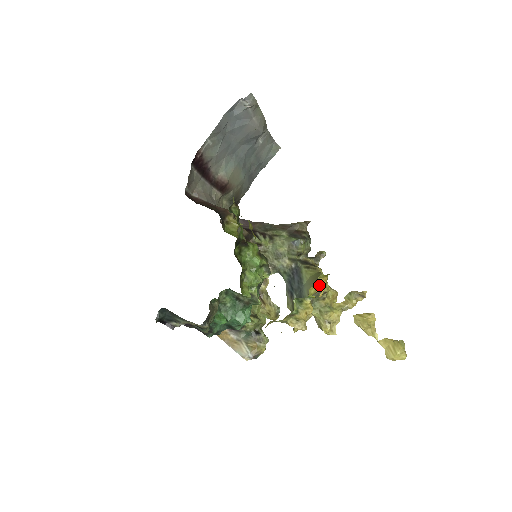
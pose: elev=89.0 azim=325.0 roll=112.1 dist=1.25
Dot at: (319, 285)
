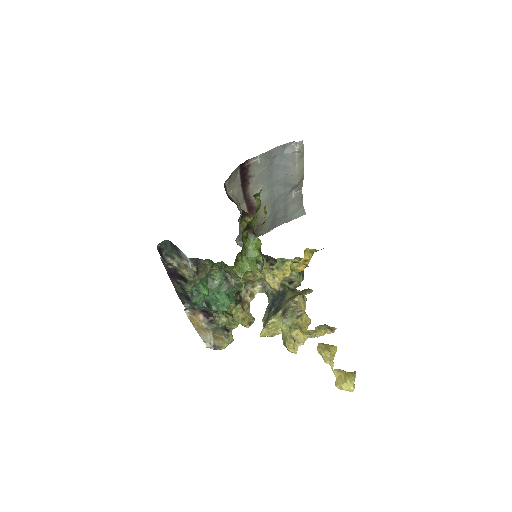
Dot at: occluded
